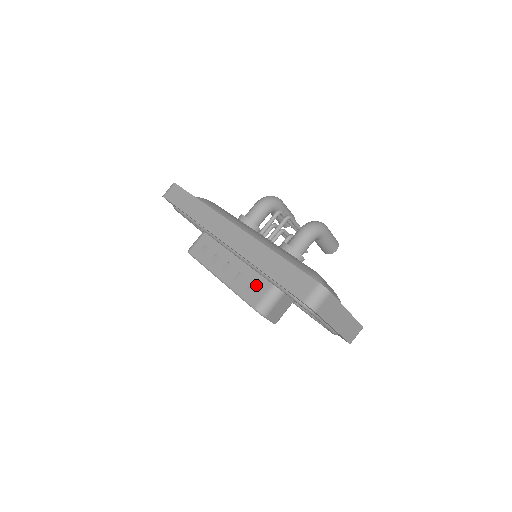
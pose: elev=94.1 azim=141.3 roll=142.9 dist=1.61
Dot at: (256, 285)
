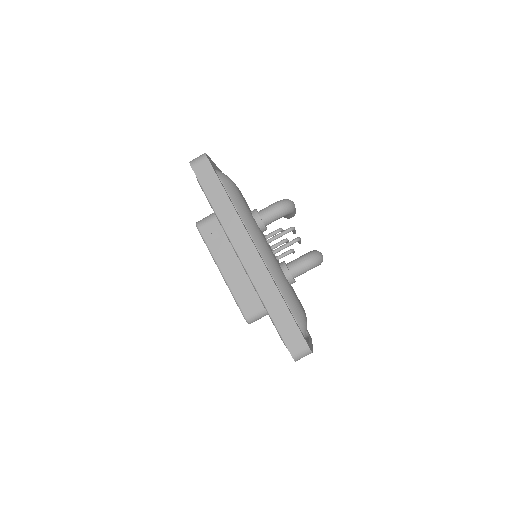
Dot at: (252, 298)
